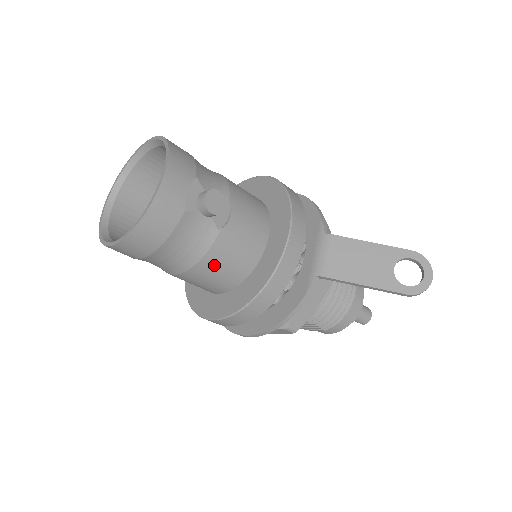
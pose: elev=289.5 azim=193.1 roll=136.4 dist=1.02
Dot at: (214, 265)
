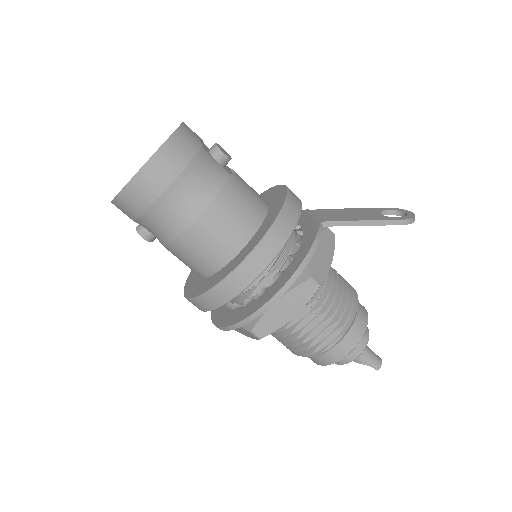
Dot at: (230, 204)
